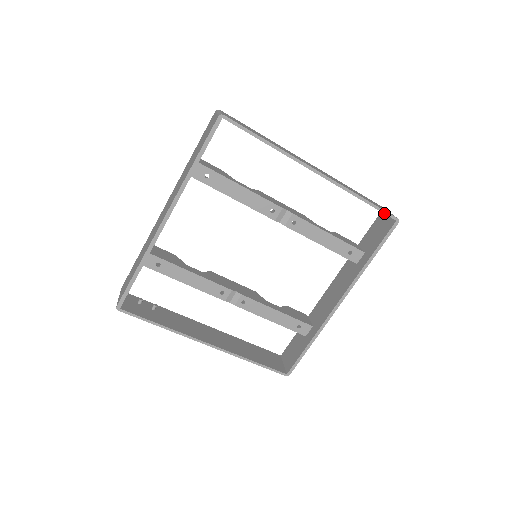
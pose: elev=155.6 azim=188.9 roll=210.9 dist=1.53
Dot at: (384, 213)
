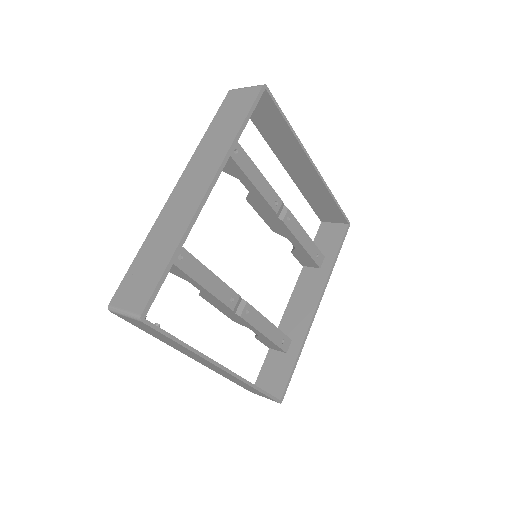
Dot at: (344, 215)
